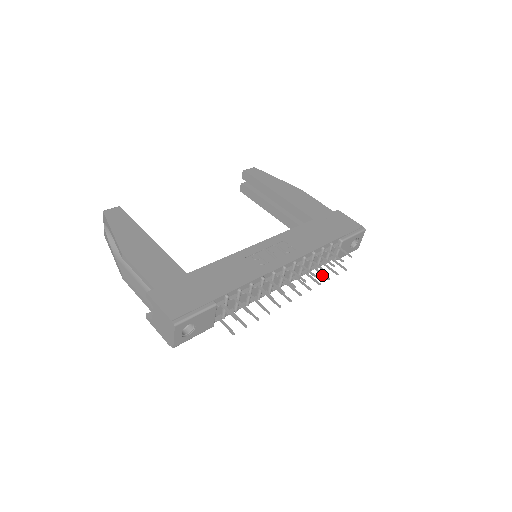
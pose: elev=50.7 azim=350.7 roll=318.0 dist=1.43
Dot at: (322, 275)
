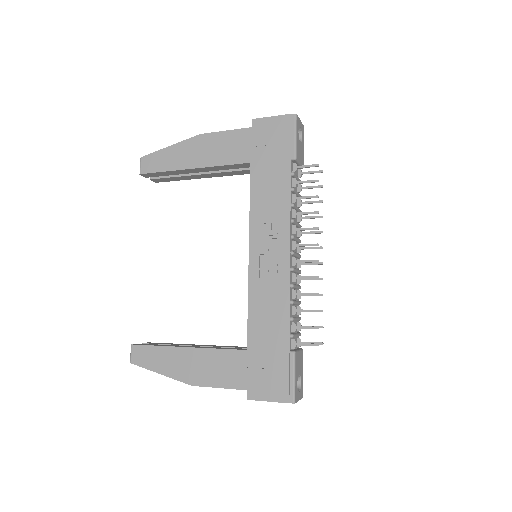
Dot at: occluded
